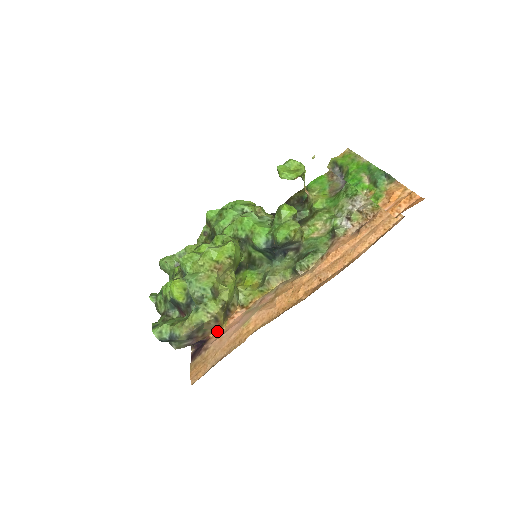
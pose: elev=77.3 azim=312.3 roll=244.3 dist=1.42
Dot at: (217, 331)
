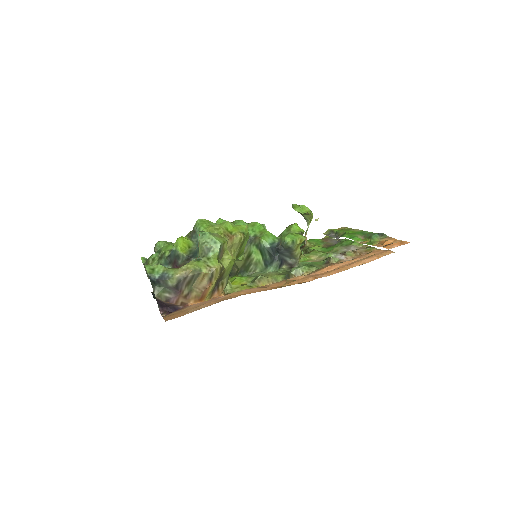
Dot at: (198, 302)
